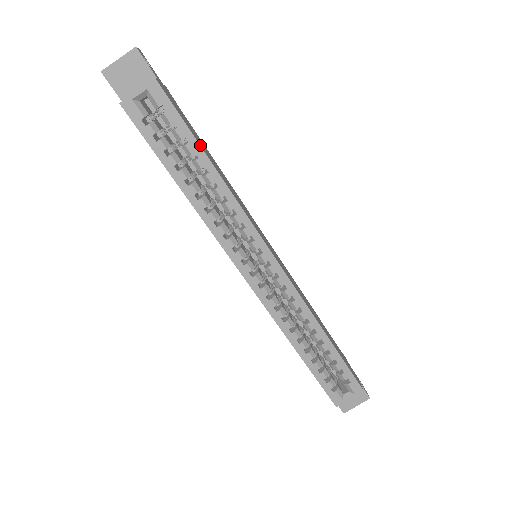
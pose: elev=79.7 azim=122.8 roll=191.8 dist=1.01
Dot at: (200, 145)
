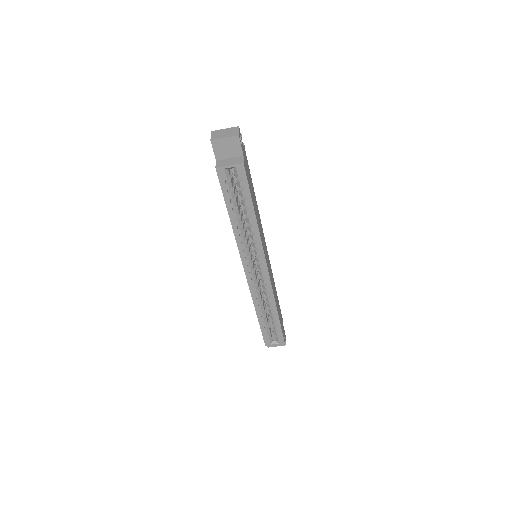
Dot at: (253, 203)
